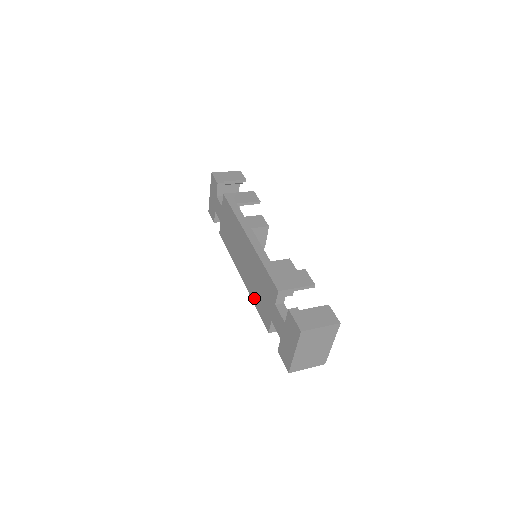
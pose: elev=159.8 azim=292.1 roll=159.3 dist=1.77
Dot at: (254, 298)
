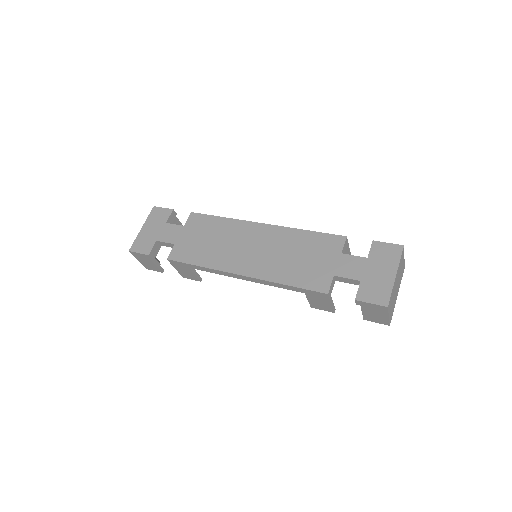
Dot at: (283, 277)
